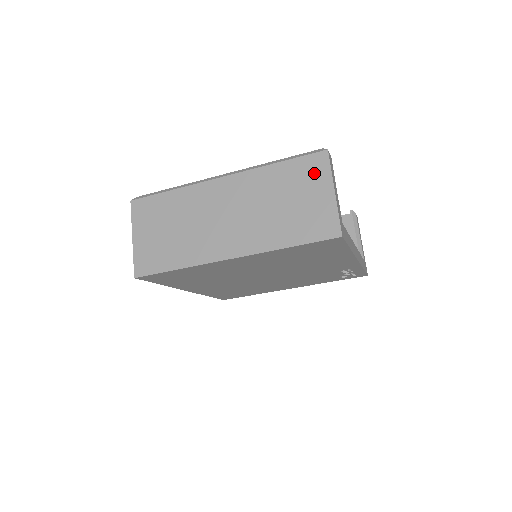
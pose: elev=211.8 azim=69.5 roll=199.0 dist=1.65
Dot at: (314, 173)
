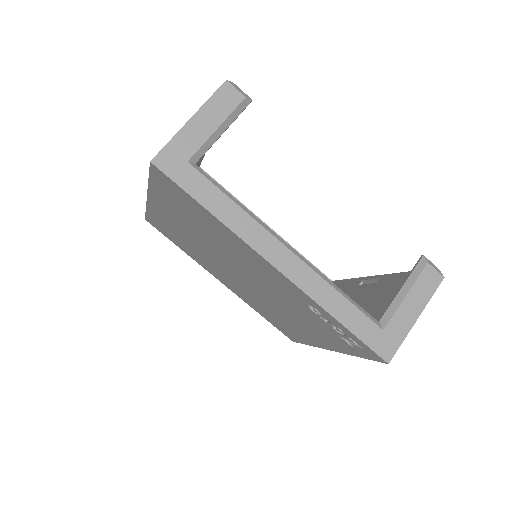
Dot at: occluded
